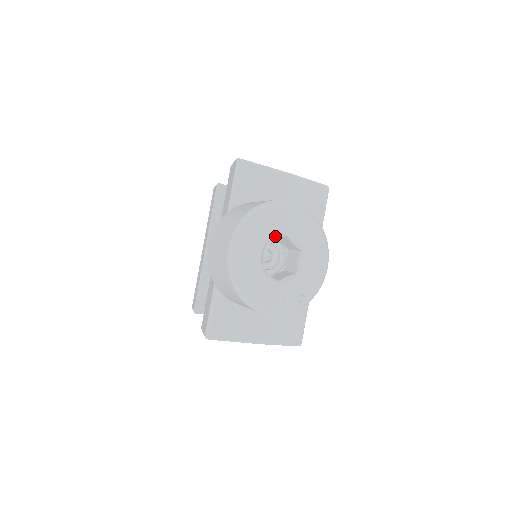
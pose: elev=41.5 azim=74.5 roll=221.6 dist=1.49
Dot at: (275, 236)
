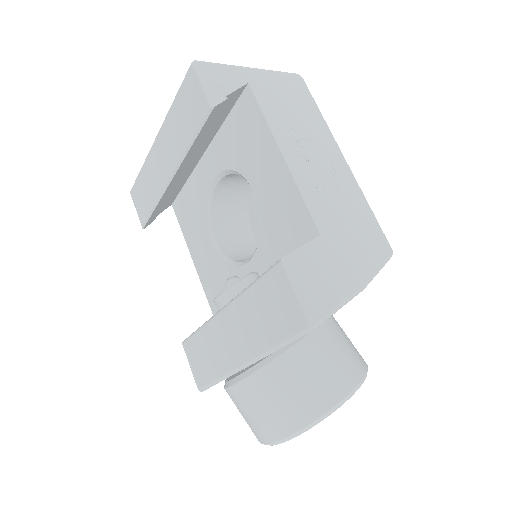
Dot at: occluded
